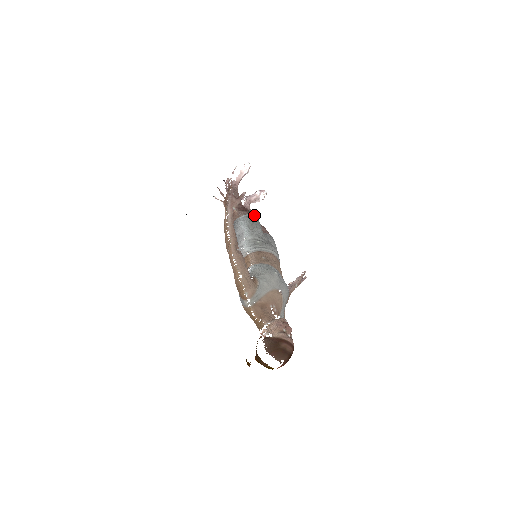
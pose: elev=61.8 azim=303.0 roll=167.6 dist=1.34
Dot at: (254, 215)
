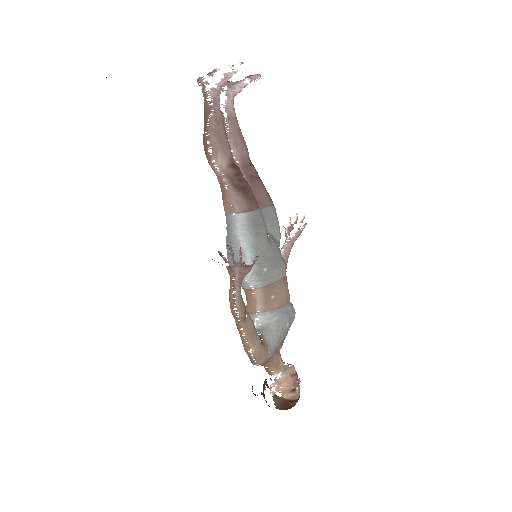
Dot at: (256, 210)
